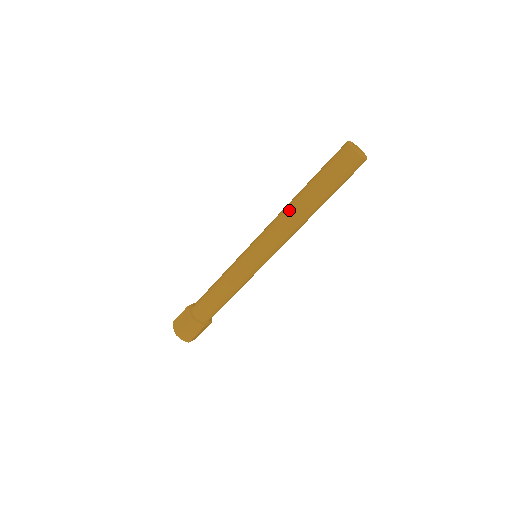
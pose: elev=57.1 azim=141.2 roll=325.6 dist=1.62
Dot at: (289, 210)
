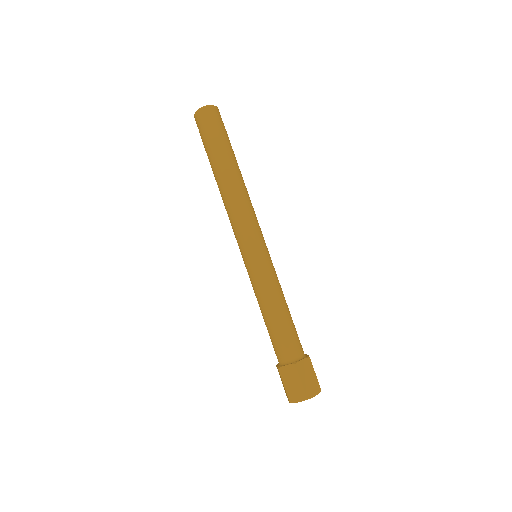
Dot at: (221, 196)
